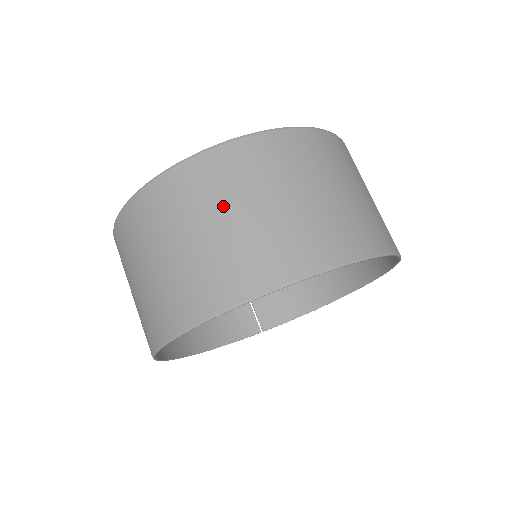
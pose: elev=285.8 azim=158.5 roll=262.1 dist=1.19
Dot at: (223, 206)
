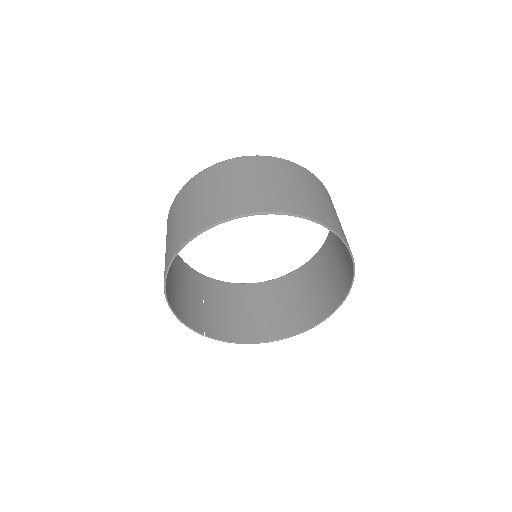
Dot at: (295, 181)
